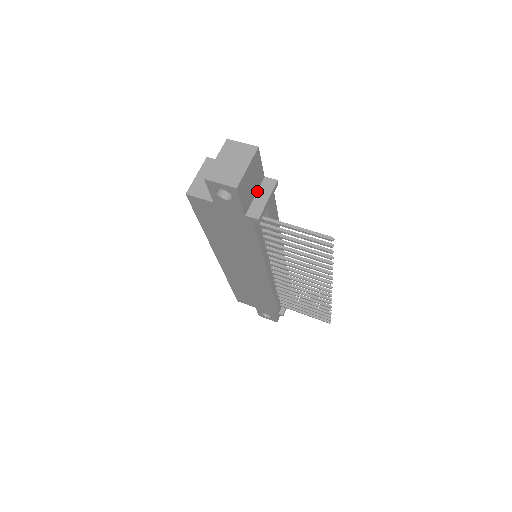
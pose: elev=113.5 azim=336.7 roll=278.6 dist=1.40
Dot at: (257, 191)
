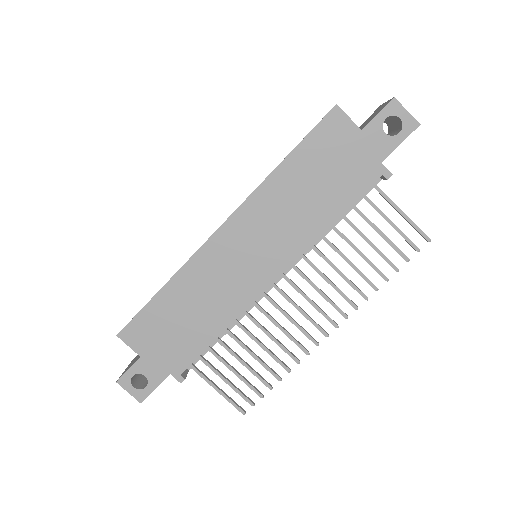
Dot at: occluded
